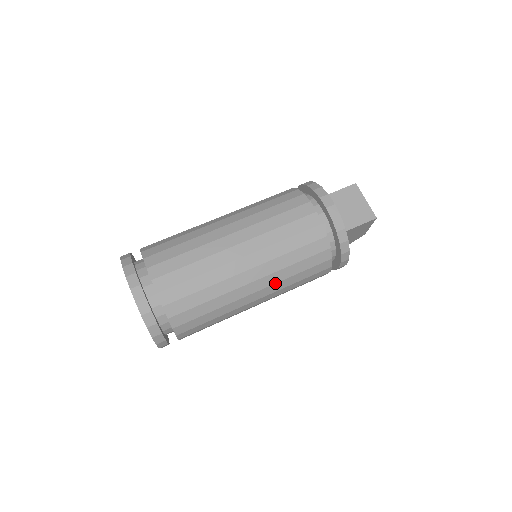
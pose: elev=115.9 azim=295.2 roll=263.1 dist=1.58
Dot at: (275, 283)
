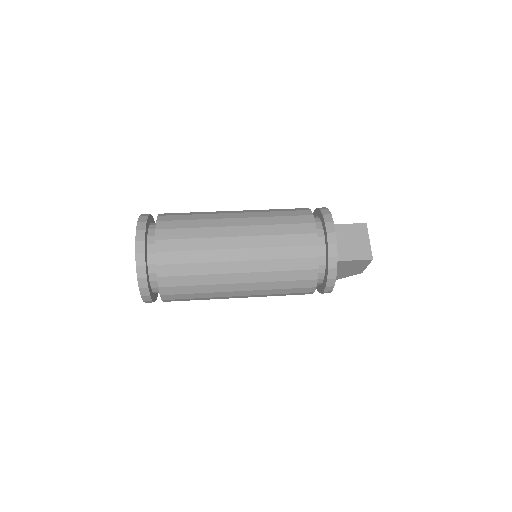
Dot at: (259, 282)
